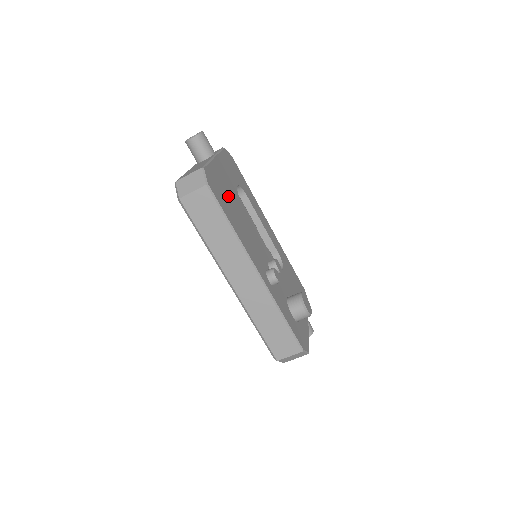
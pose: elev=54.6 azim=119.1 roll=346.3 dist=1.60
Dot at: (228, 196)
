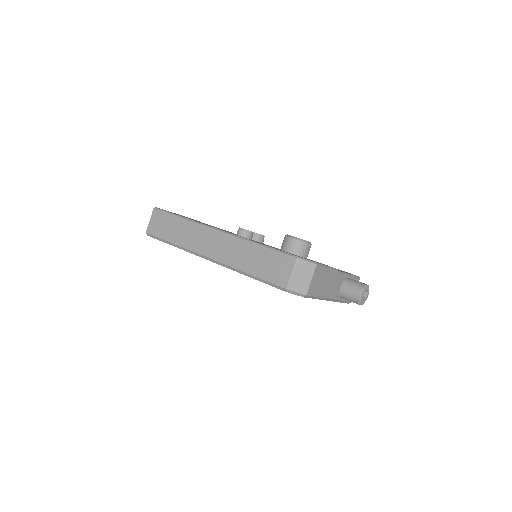
Dot at: occluded
